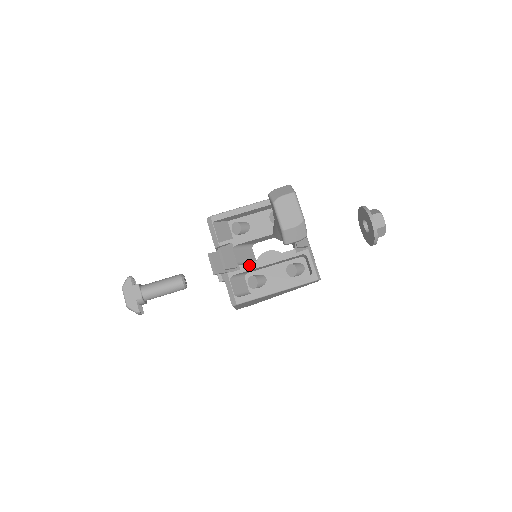
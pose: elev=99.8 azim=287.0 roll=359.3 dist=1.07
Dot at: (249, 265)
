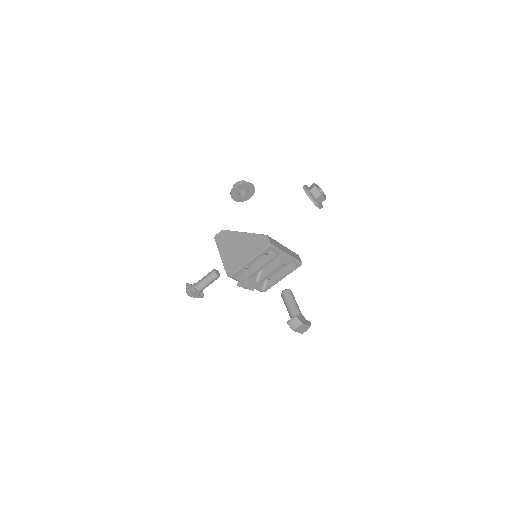
Dot at: (263, 280)
